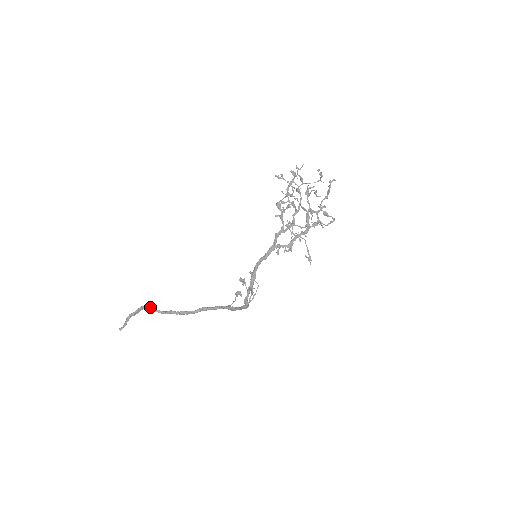
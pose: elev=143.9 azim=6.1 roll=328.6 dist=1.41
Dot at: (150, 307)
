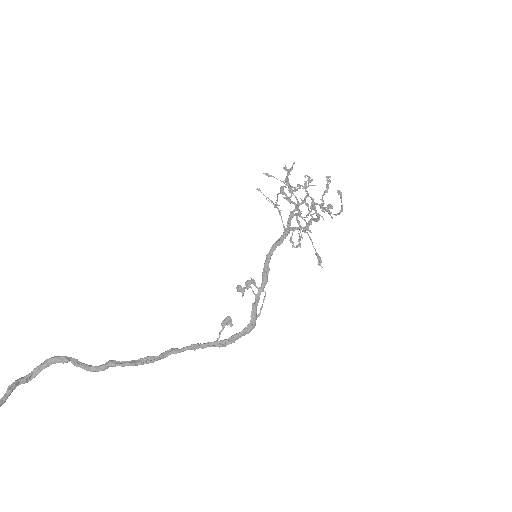
Dot at: occluded
